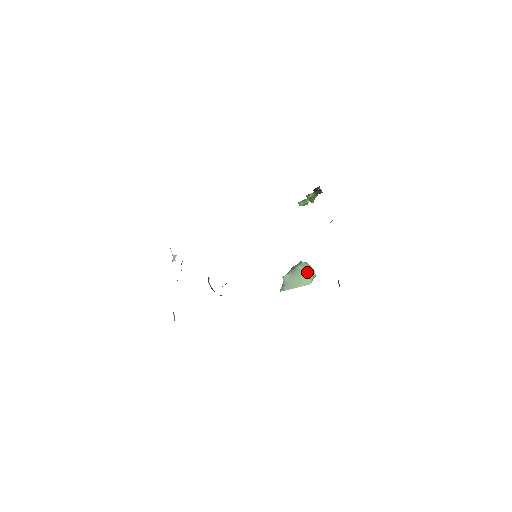
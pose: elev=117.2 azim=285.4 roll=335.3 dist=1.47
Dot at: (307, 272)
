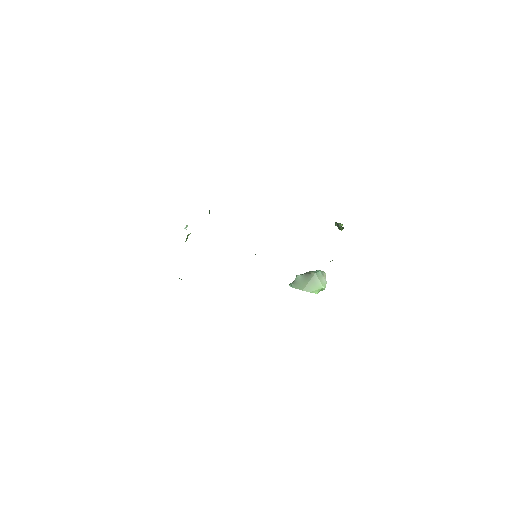
Dot at: (319, 282)
